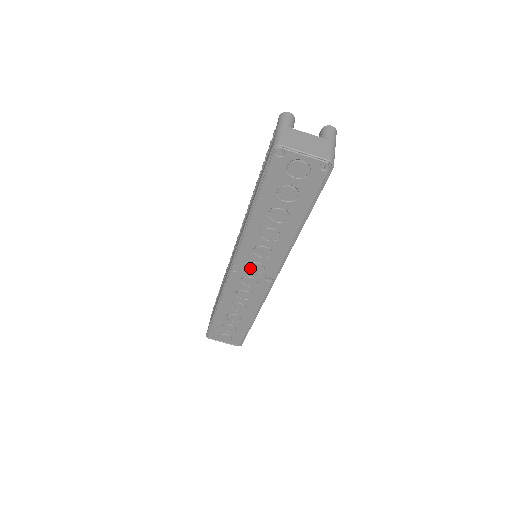
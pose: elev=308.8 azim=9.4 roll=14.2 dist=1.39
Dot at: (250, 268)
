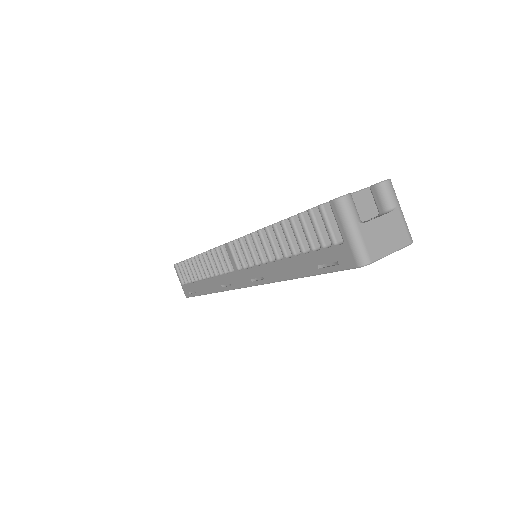
Dot at: occluded
